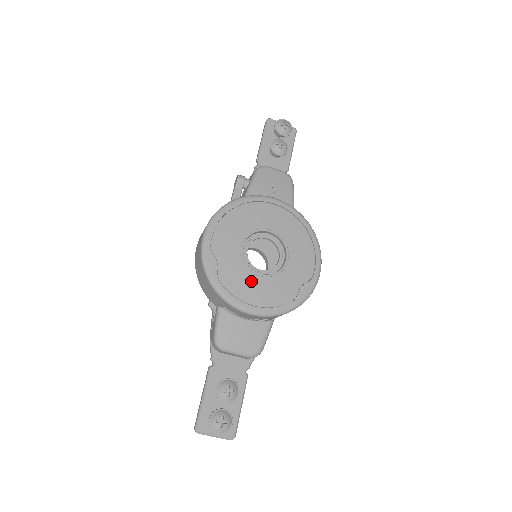
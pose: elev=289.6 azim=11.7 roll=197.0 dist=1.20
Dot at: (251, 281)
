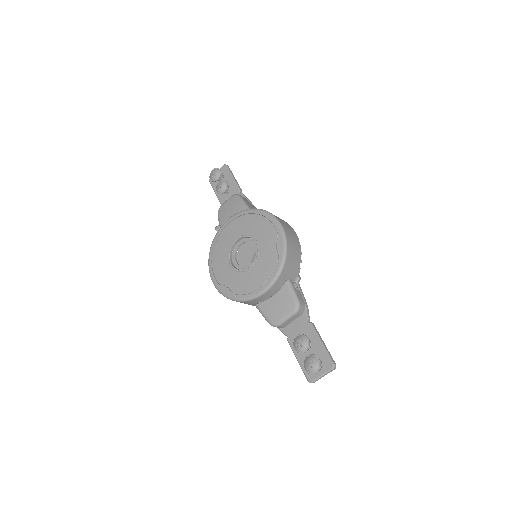
Dot at: (249, 276)
